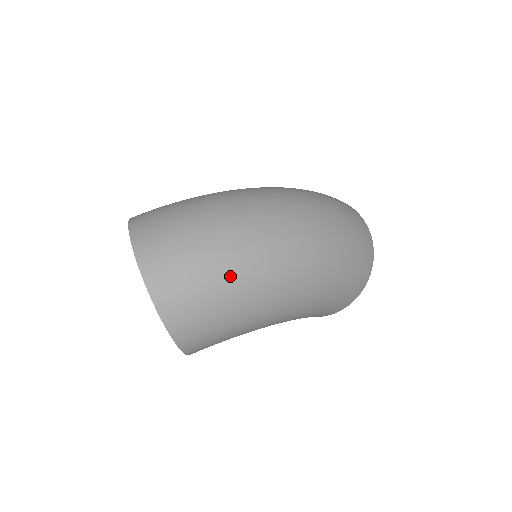
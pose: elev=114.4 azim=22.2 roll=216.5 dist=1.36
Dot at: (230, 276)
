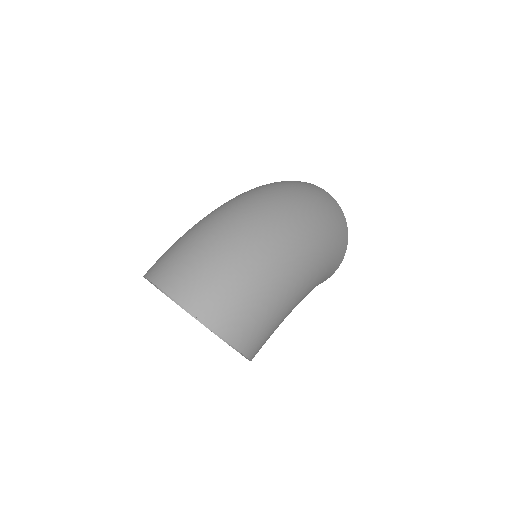
Dot at: (257, 275)
